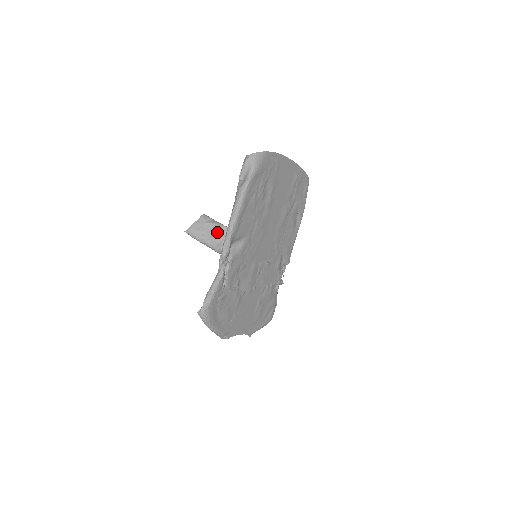
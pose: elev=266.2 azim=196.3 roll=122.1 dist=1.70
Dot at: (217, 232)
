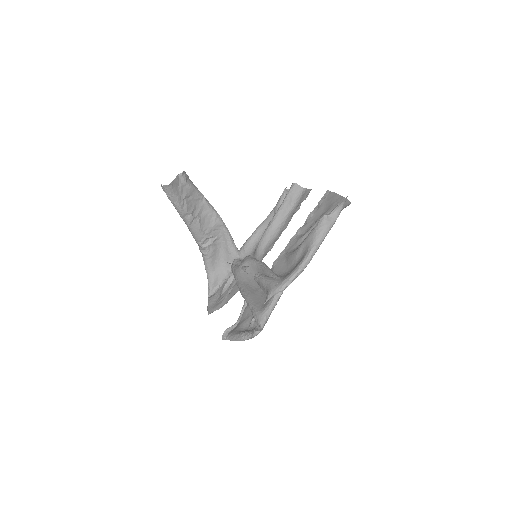
Dot at: (192, 197)
